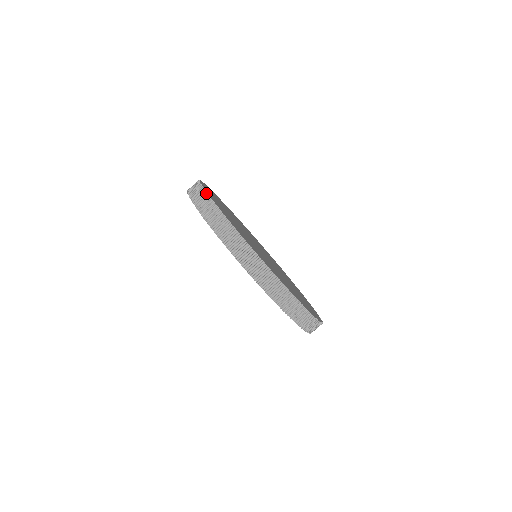
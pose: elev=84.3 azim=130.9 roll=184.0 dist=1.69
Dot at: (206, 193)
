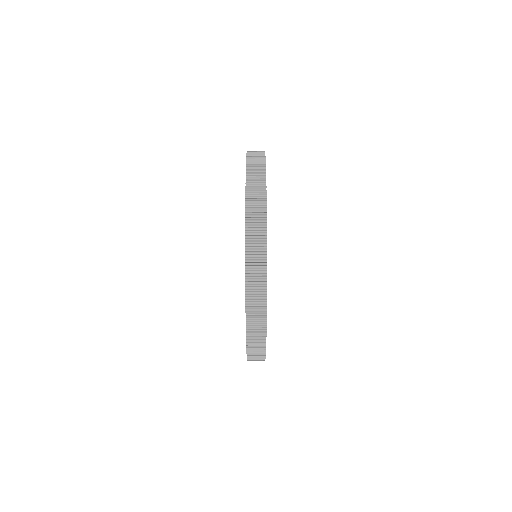
Dot at: occluded
